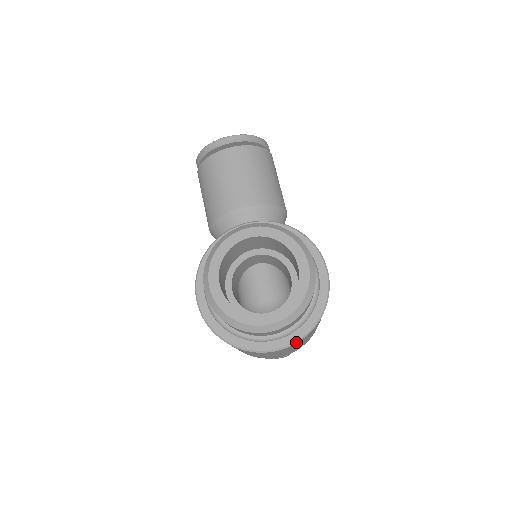
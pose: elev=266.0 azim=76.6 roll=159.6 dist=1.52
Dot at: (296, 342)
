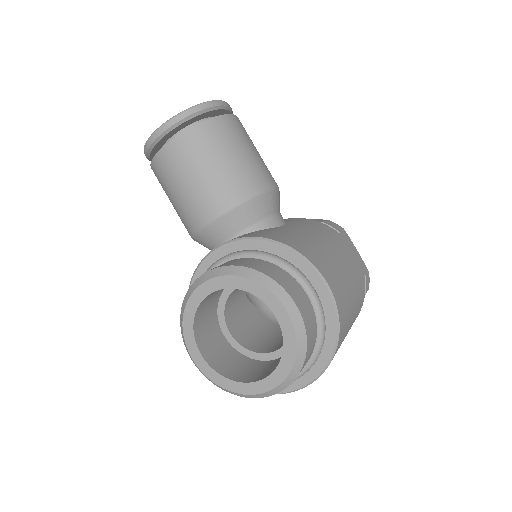
Dot at: (316, 378)
